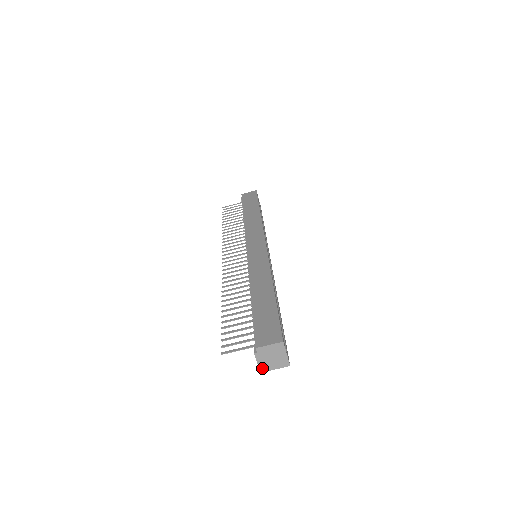
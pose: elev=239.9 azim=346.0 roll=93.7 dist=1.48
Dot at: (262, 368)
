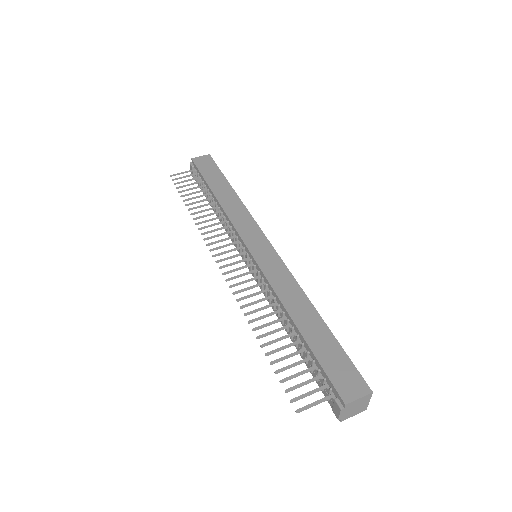
Dot at: (341, 419)
